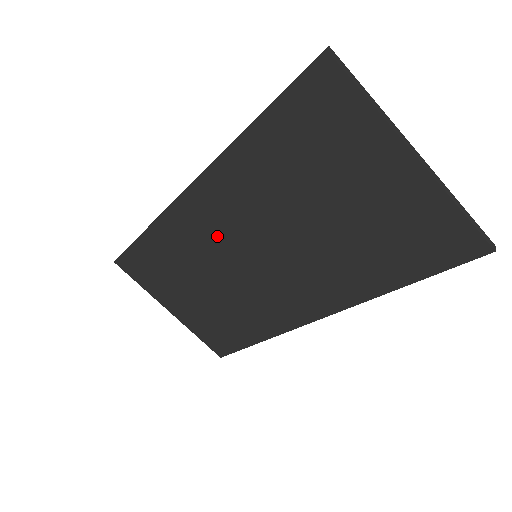
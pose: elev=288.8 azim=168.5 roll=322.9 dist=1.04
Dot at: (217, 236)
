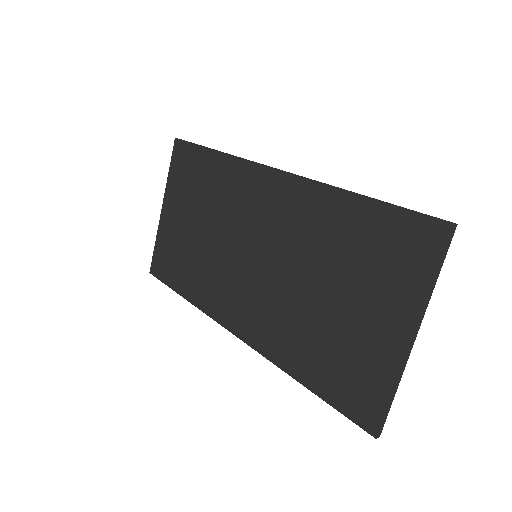
Dot at: (253, 215)
